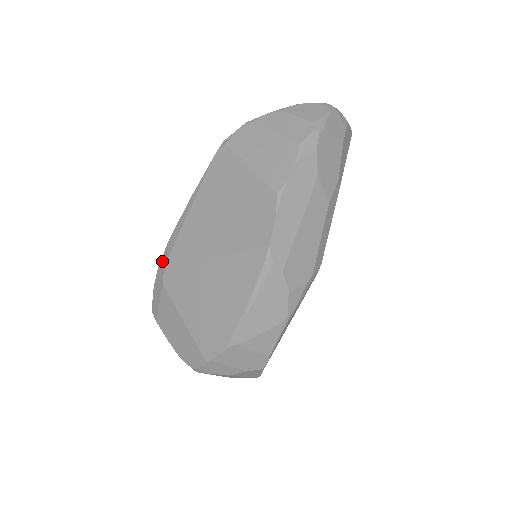
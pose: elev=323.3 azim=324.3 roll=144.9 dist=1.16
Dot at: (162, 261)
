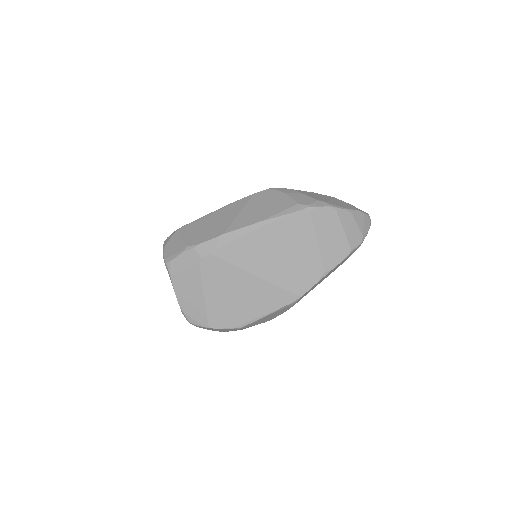
Dot at: (206, 245)
